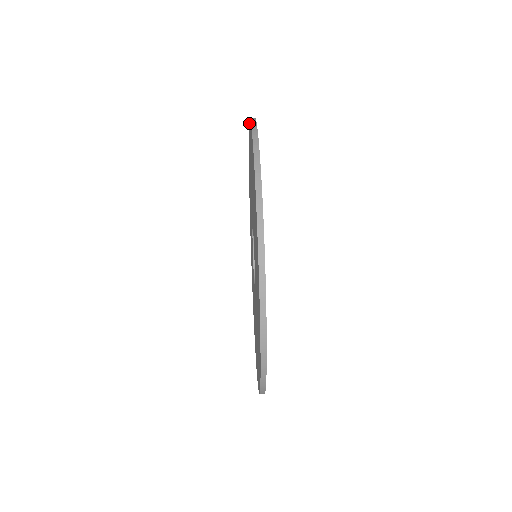
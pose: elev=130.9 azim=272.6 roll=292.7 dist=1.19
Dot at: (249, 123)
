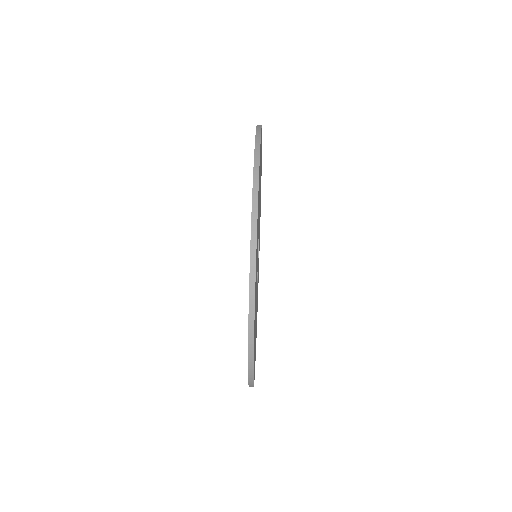
Dot at: occluded
